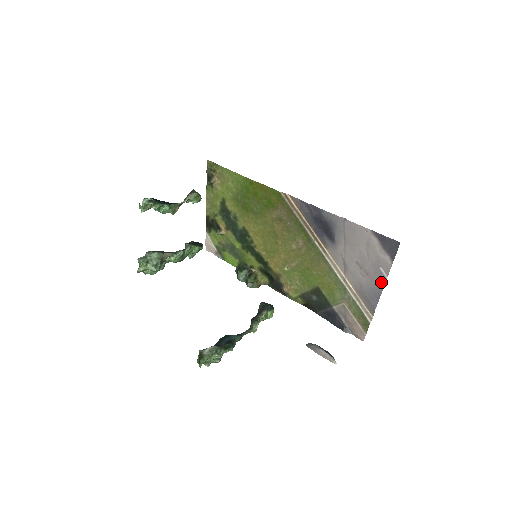
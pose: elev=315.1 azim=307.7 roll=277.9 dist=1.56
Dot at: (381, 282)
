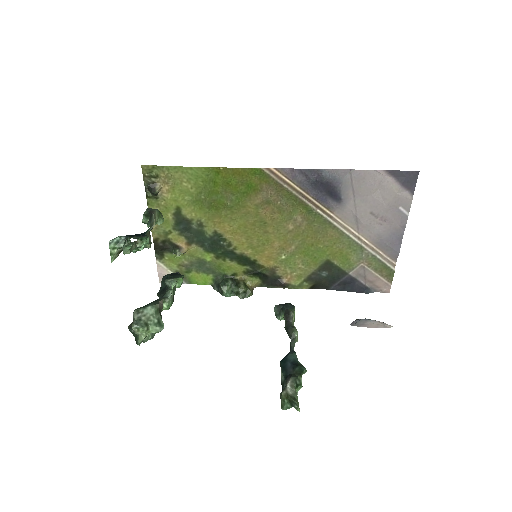
Dot at: (402, 222)
